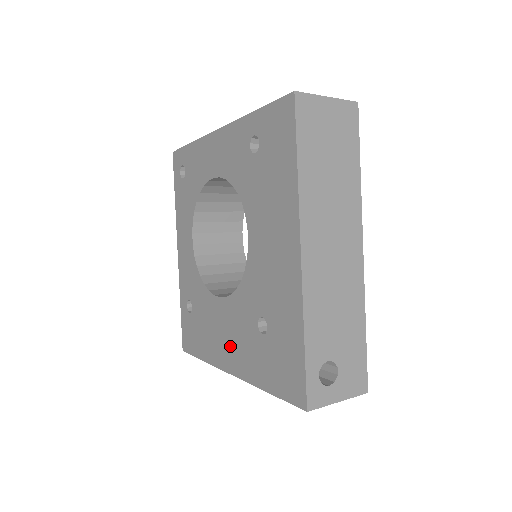
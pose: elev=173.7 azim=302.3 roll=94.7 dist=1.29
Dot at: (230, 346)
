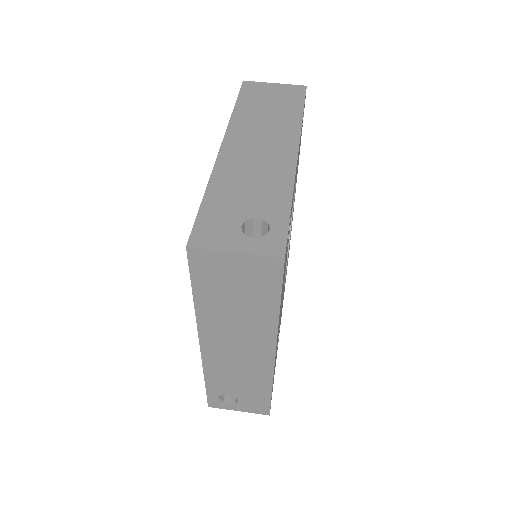
Dot at: occluded
